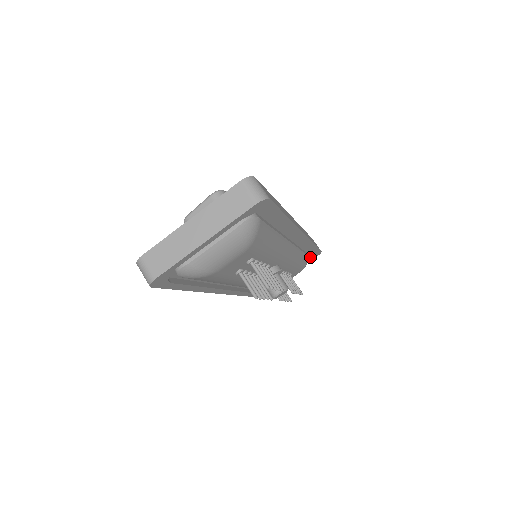
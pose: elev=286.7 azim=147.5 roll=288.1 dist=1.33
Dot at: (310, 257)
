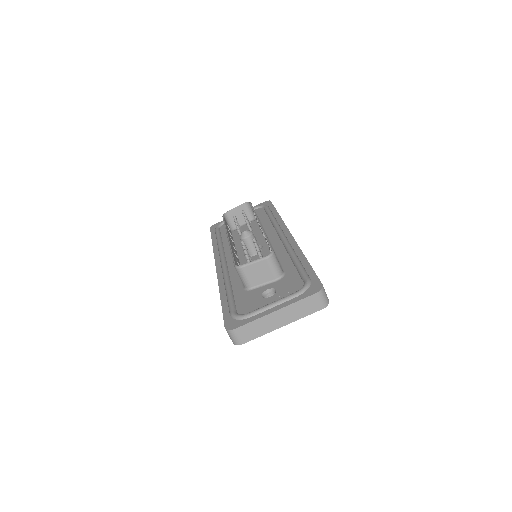
Dot at: occluded
